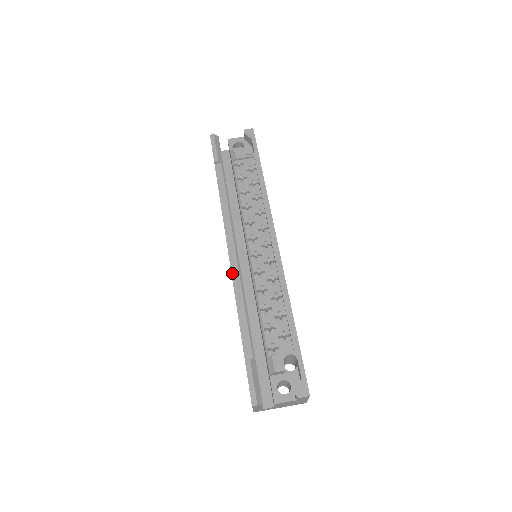
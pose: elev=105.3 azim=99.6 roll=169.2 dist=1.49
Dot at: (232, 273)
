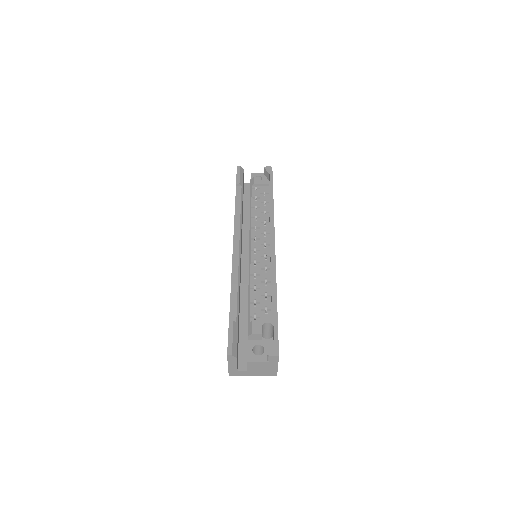
Dot at: (233, 259)
